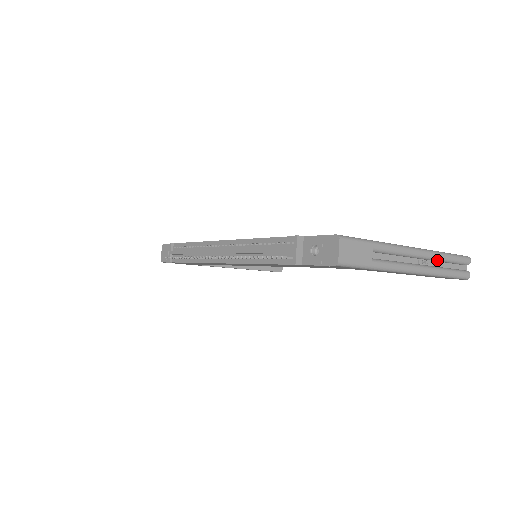
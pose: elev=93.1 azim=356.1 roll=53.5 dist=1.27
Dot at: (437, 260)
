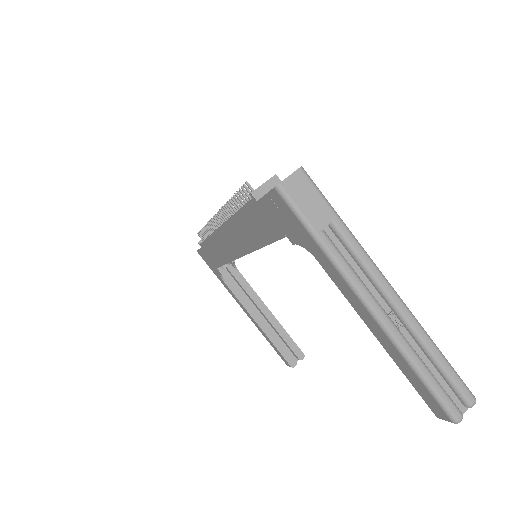
Dot at: (418, 340)
